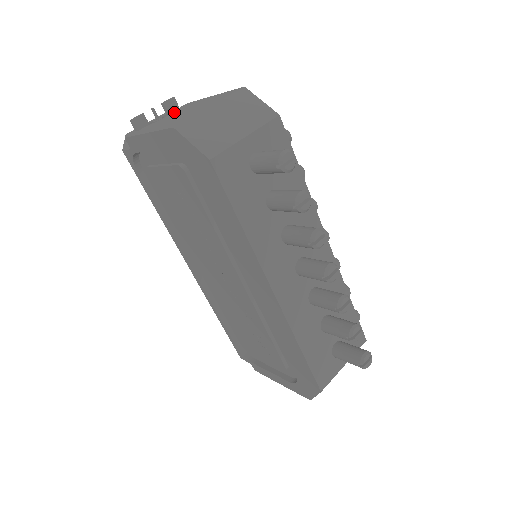
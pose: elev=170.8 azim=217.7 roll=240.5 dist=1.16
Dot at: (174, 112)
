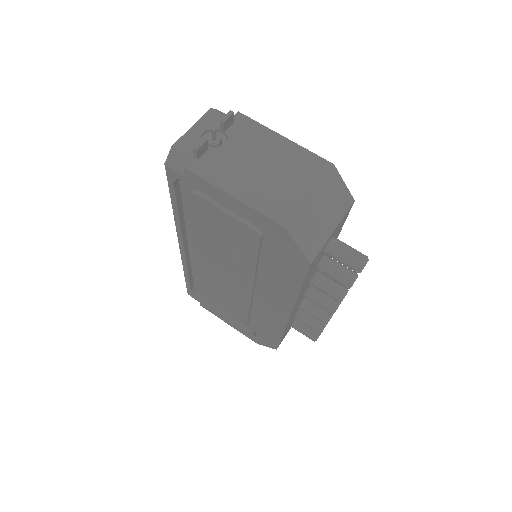
Dot at: (236, 138)
